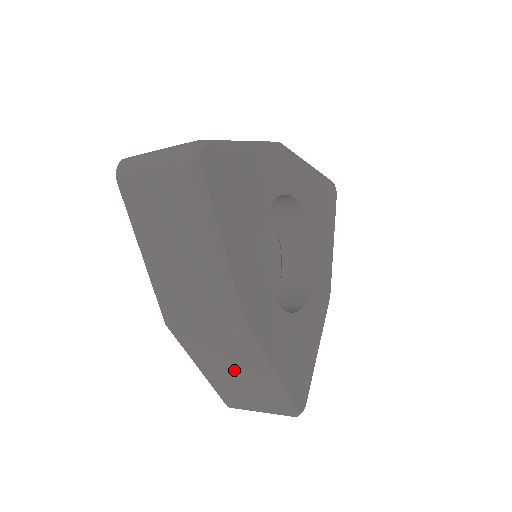
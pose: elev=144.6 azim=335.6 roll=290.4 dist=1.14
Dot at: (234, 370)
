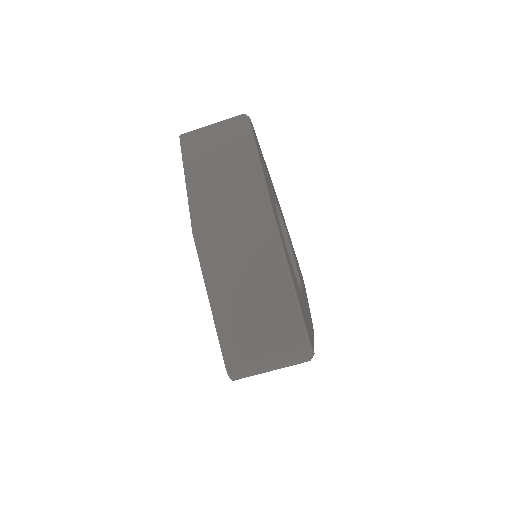
Dot at: (250, 283)
